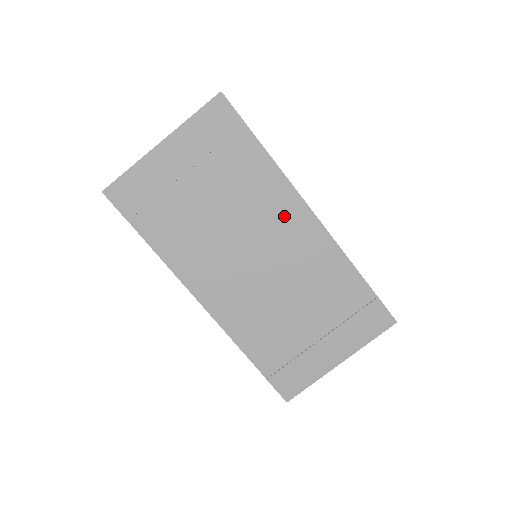
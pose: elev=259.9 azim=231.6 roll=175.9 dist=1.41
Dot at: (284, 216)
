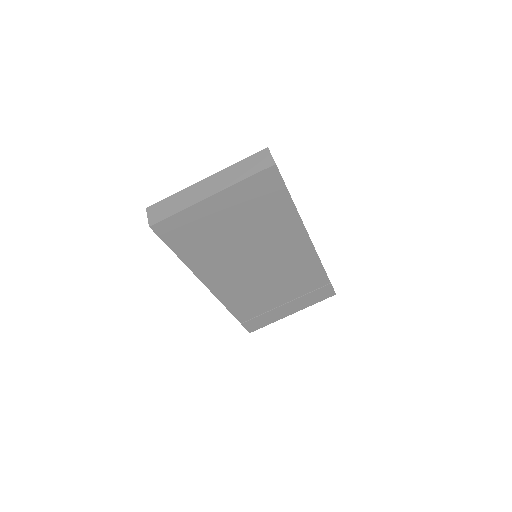
Dot at: (290, 243)
